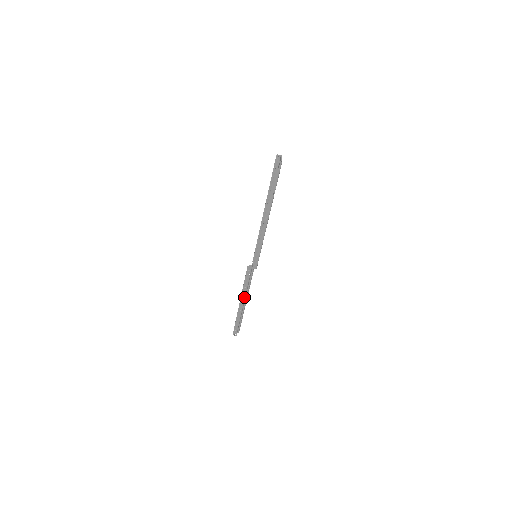
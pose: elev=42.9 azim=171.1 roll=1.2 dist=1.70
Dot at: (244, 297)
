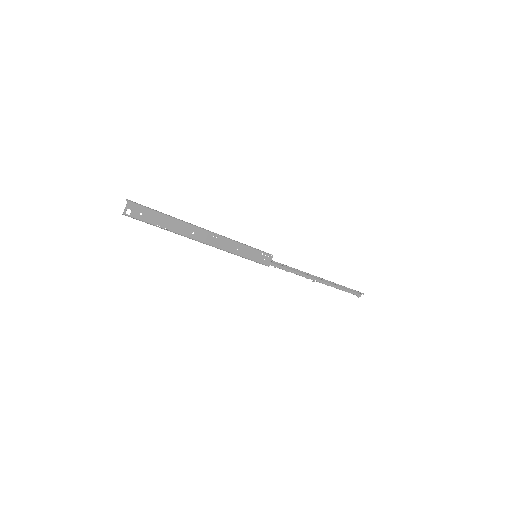
Dot at: (307, 278)
